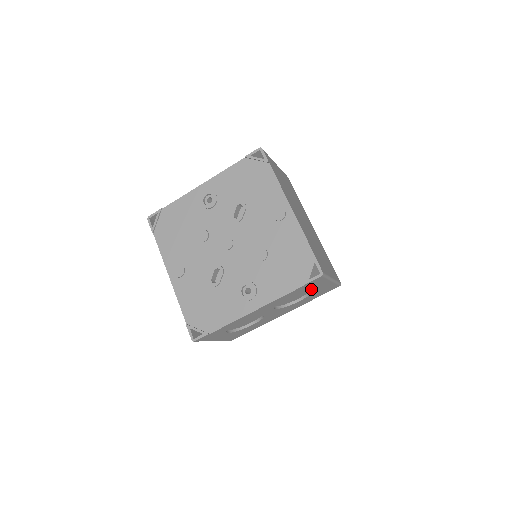
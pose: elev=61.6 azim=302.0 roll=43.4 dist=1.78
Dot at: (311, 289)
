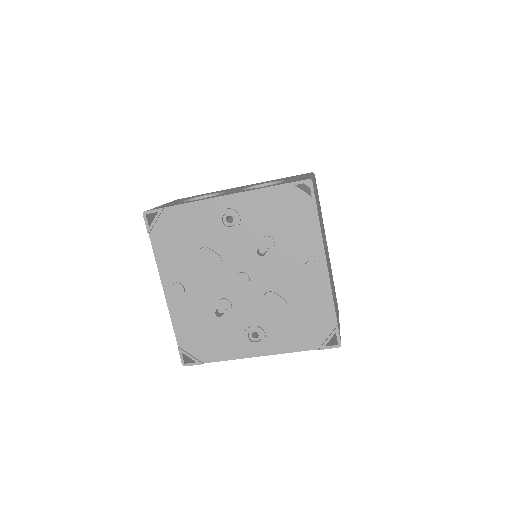
Dot at: occluded
